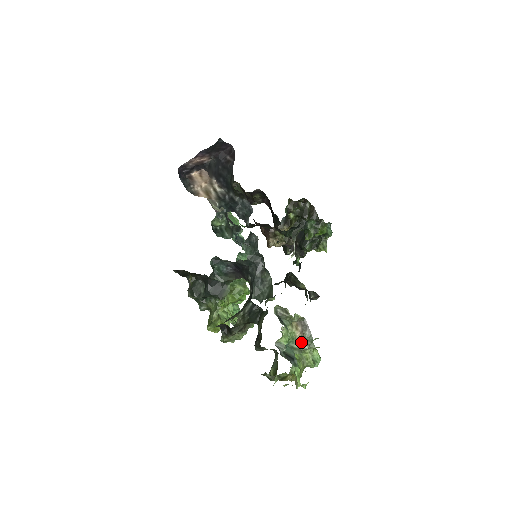
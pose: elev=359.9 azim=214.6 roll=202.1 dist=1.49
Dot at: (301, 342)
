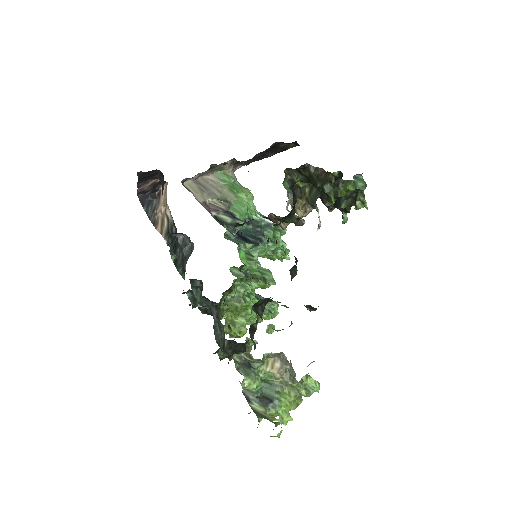
Dot at: (282, 378)
